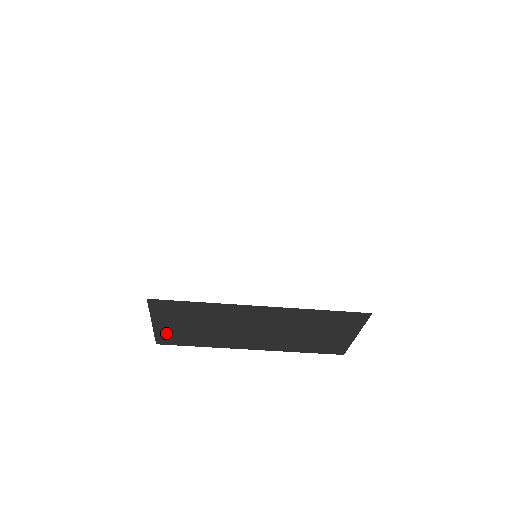
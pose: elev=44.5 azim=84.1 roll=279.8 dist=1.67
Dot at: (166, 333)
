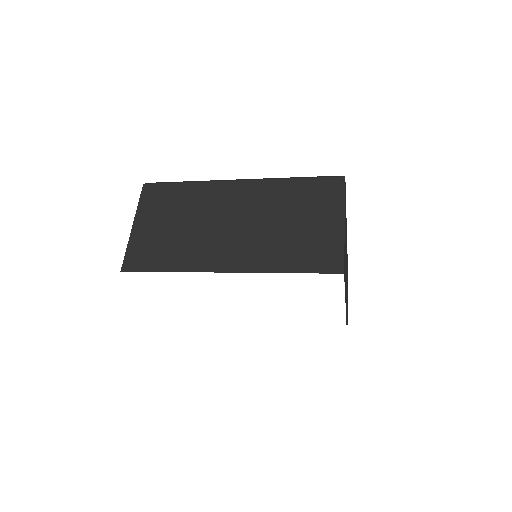
Dot at: occluded
